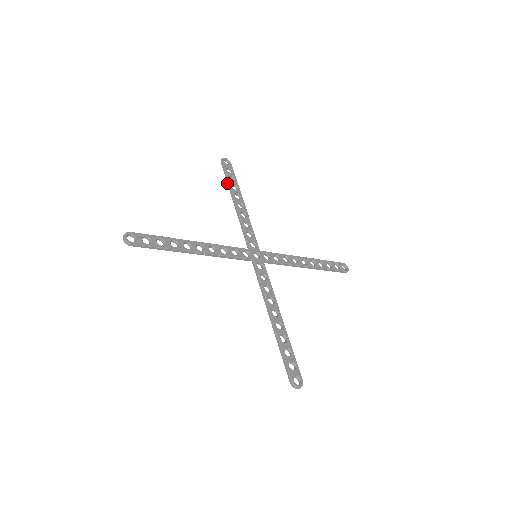
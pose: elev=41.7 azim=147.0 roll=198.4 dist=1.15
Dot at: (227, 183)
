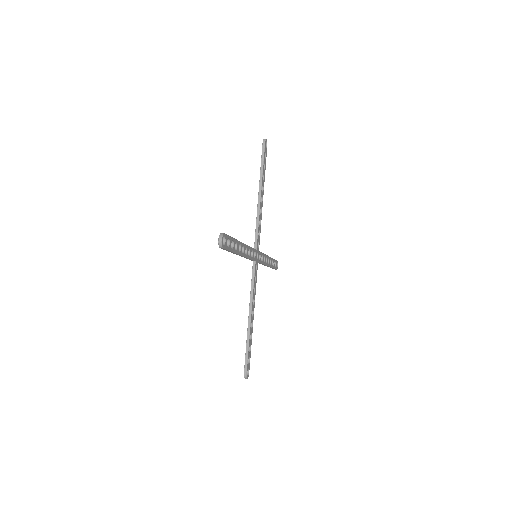
Dot at: occluded
